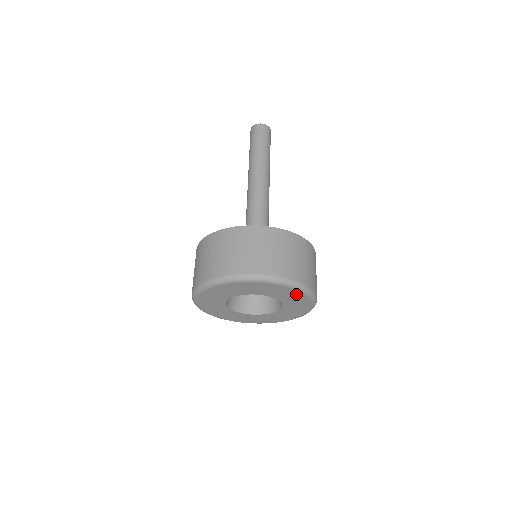
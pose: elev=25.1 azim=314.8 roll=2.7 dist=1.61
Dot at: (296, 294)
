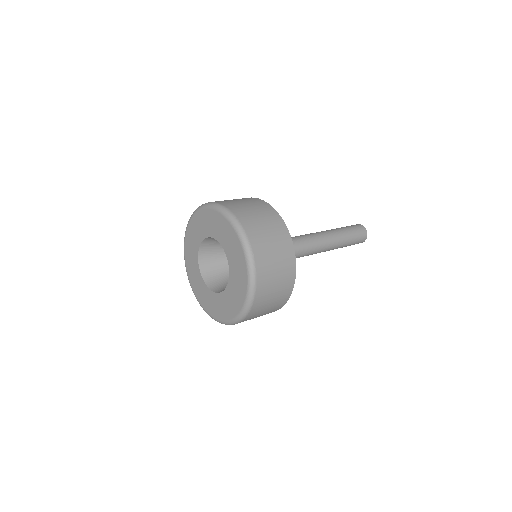
Dot at: (227, 227)
